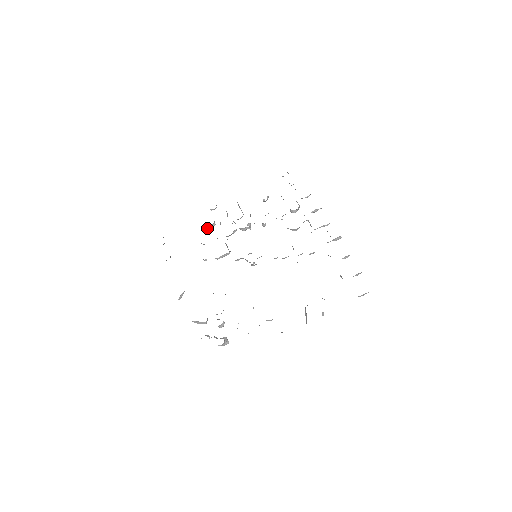
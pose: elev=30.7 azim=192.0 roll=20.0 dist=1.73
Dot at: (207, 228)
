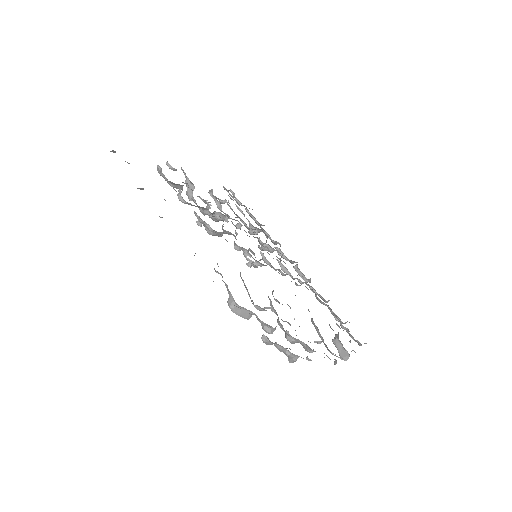
Dot at: (175, 186)
